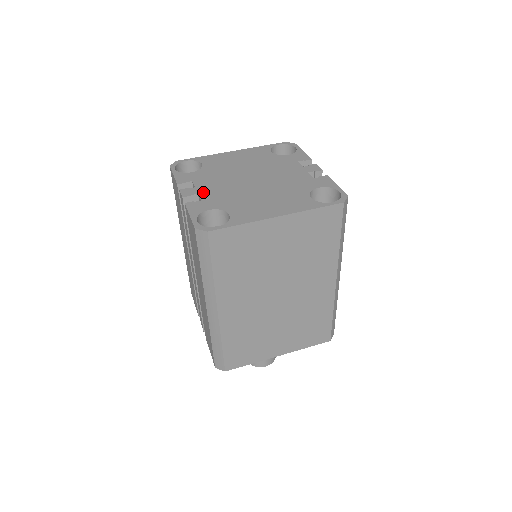
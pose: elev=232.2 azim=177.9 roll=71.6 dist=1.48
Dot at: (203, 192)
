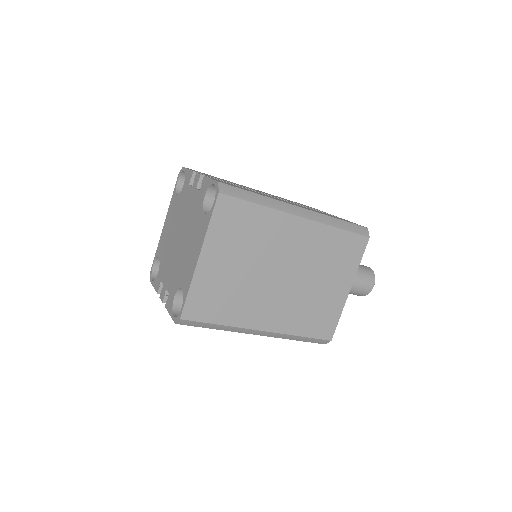
Dot at: (167, 285)
